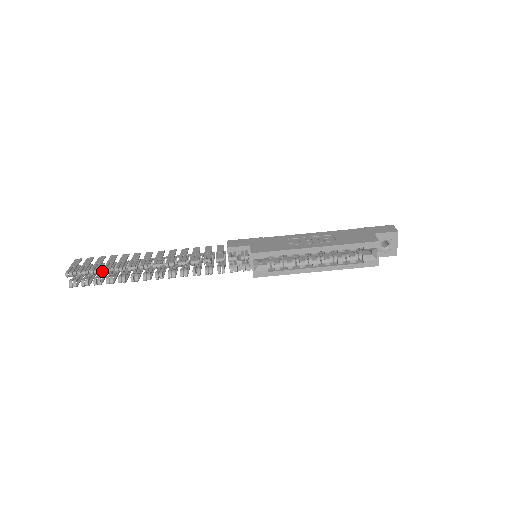
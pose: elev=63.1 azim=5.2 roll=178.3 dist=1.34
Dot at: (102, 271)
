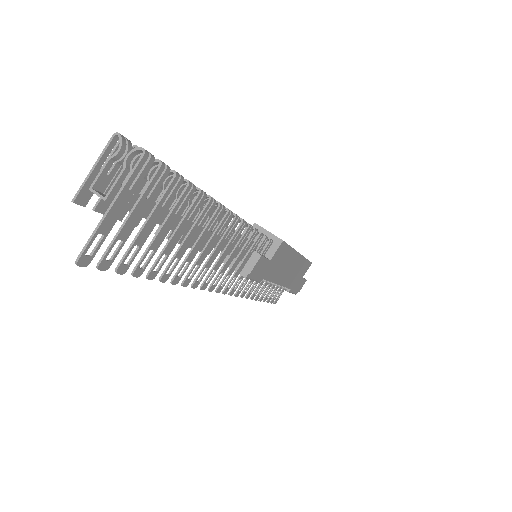
Dot at: (146, 211)
